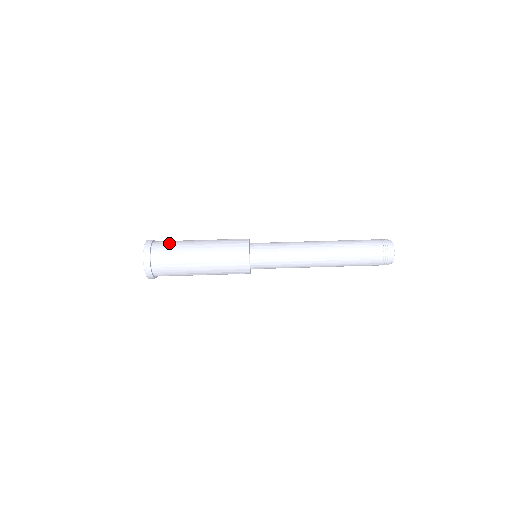
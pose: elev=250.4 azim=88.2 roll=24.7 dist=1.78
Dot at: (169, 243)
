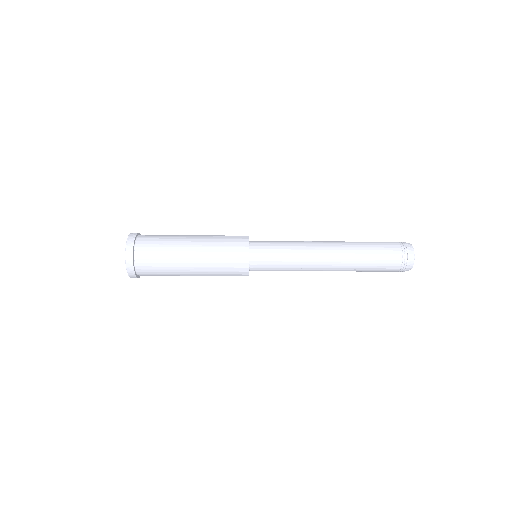
Dot at: (154, 247)
